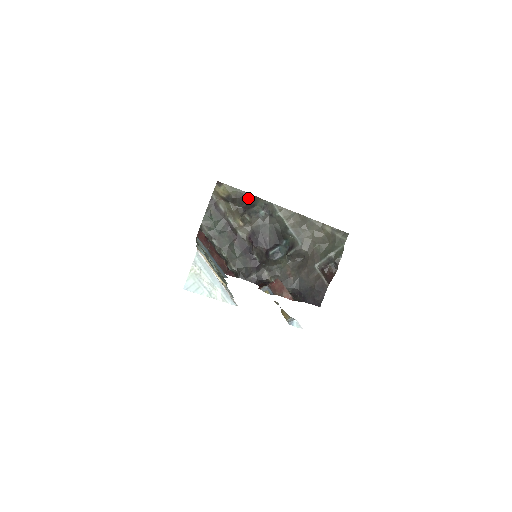
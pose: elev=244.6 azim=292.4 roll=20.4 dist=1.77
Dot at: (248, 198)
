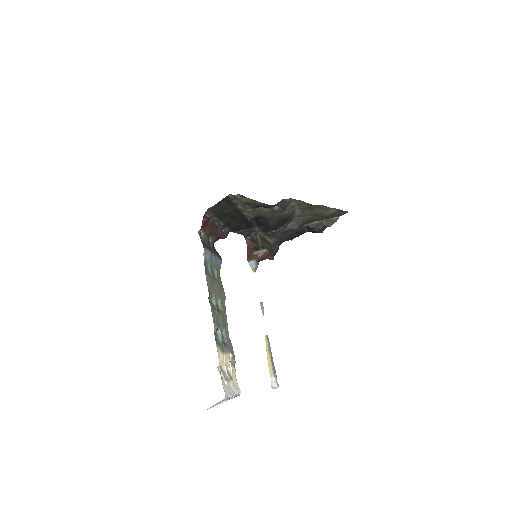
Dot at: (269, 207)
